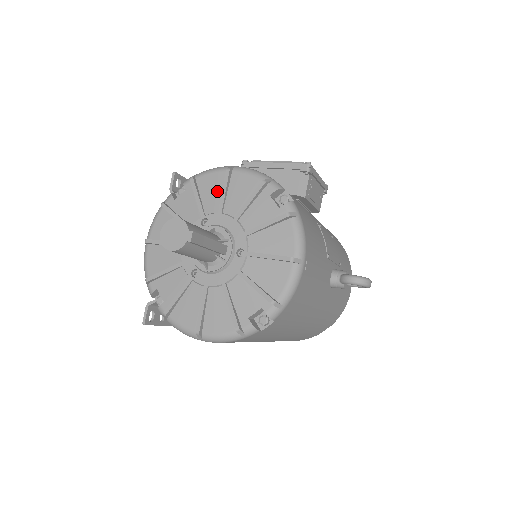
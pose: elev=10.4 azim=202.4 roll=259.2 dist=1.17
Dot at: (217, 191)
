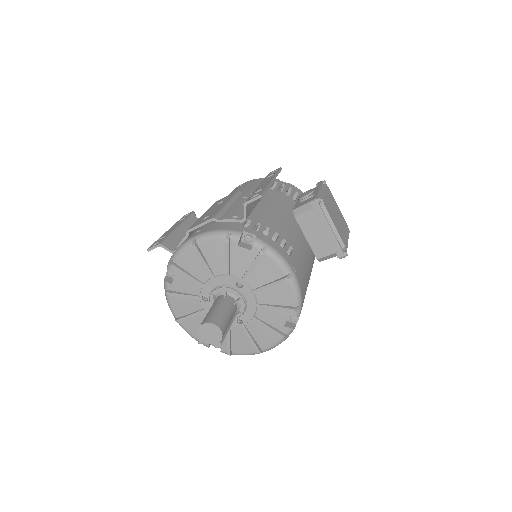
Dot at: (266, 278)
